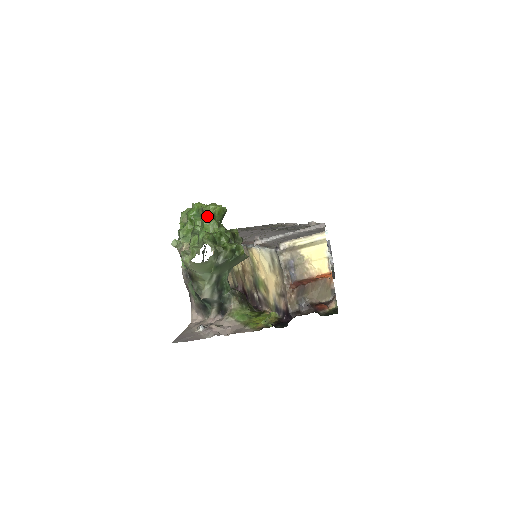
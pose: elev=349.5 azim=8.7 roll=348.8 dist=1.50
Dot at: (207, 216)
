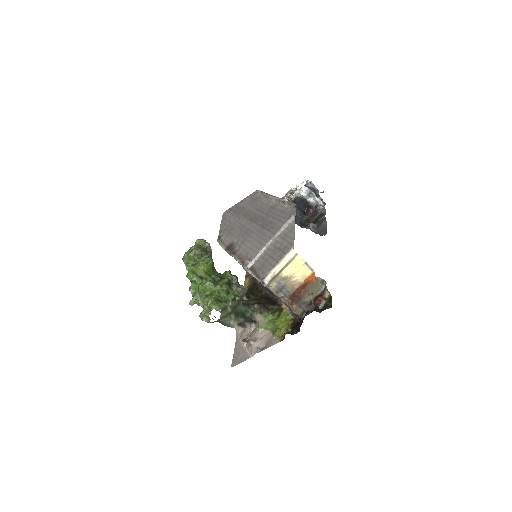
Dot at: (201, 277)
